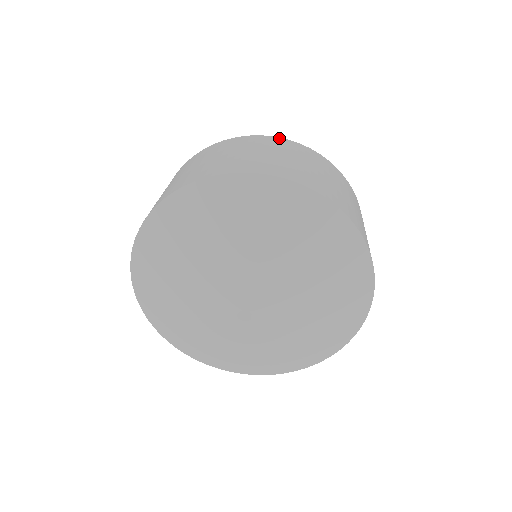
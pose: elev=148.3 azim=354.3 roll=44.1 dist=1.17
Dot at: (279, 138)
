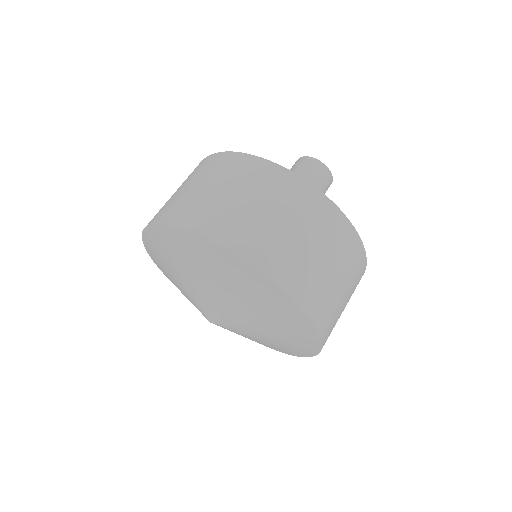
Dot at: (323, 196)
